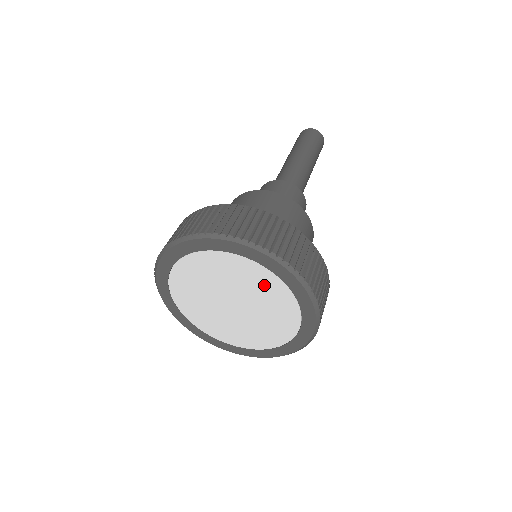
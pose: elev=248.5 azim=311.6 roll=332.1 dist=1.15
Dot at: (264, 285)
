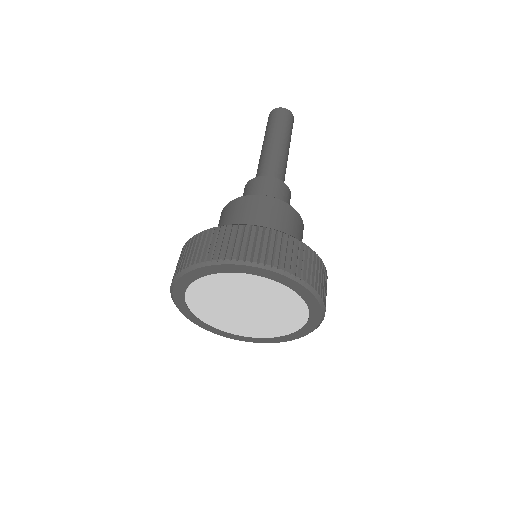
Dot at: (261, 288)
